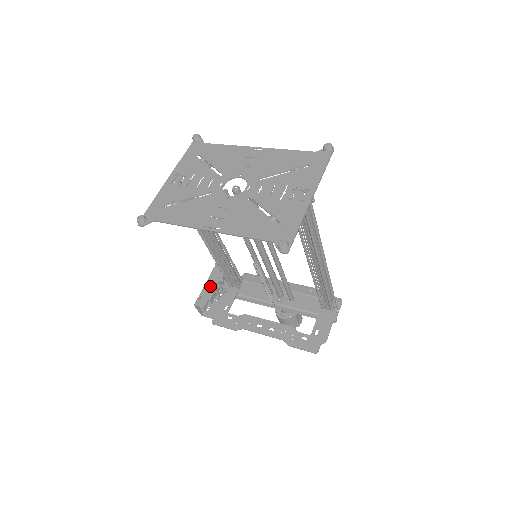
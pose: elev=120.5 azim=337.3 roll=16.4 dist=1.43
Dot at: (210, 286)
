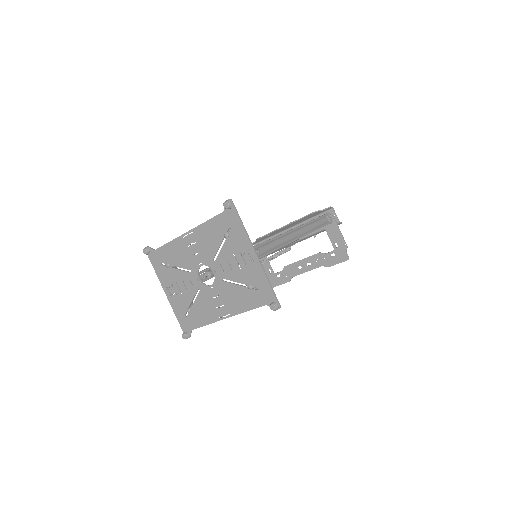
Dot at: occluded
